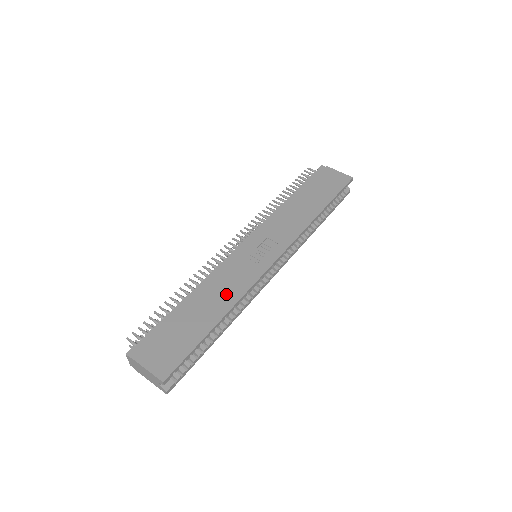
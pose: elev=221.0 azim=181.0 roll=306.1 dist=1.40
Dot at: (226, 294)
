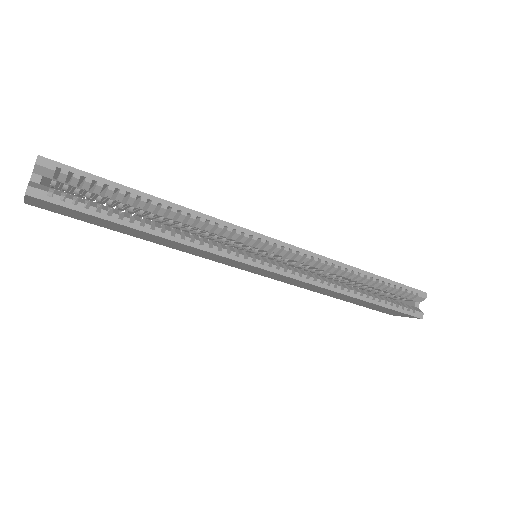
Dot at: occluded
